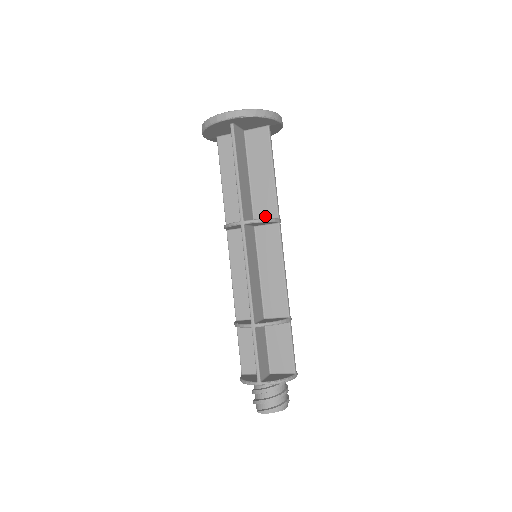
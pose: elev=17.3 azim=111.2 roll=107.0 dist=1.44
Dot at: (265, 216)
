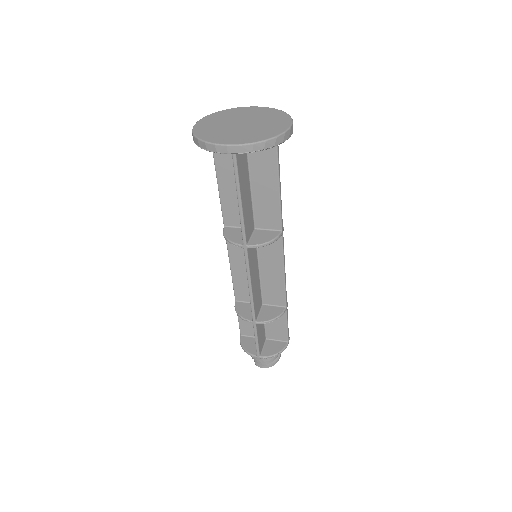
Dot at: (267, 226)
